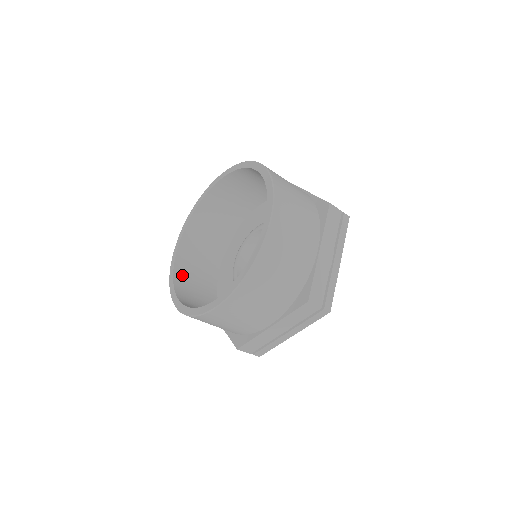
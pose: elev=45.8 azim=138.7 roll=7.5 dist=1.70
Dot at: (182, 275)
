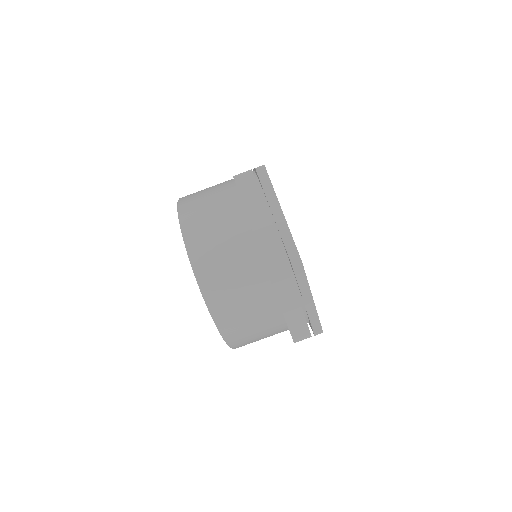
Dot at: occluded
